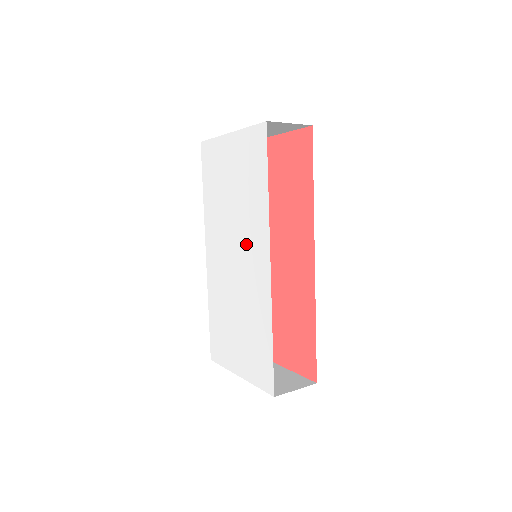
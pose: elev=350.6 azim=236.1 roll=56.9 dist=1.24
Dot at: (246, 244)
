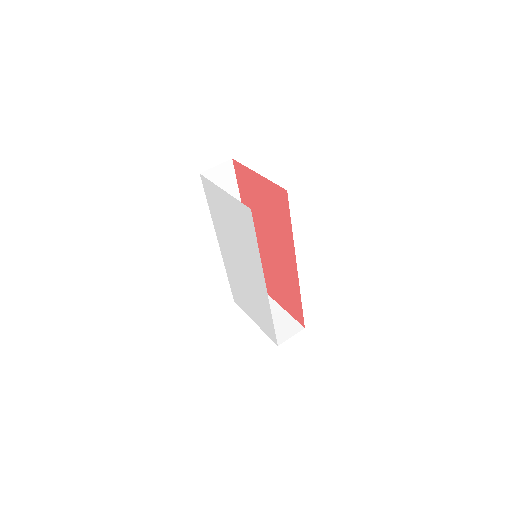
Dot at: (248, 264)
